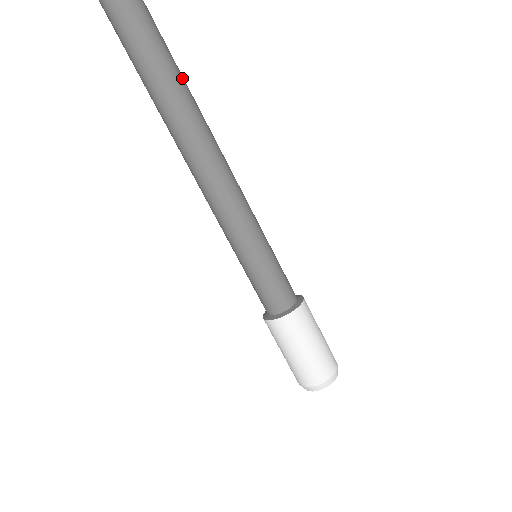
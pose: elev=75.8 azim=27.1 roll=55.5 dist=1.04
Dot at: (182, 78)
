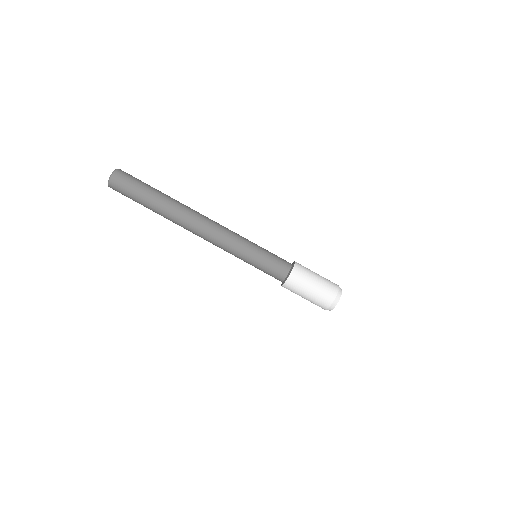
Dot at: (162, 198)
